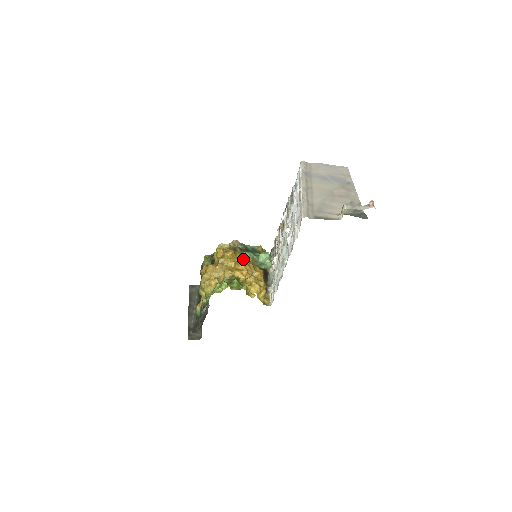
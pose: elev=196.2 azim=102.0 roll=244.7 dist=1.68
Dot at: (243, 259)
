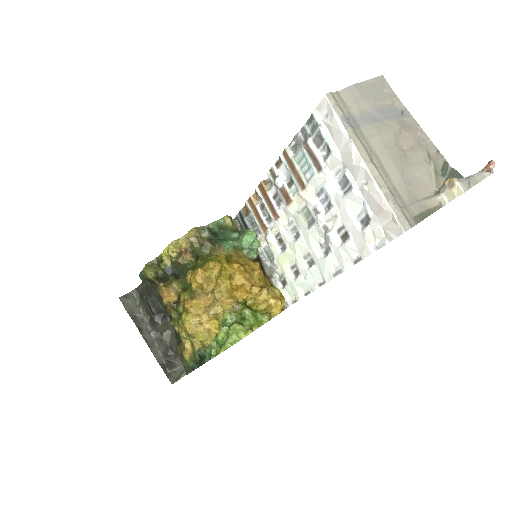
Dot at: (235, 266)
